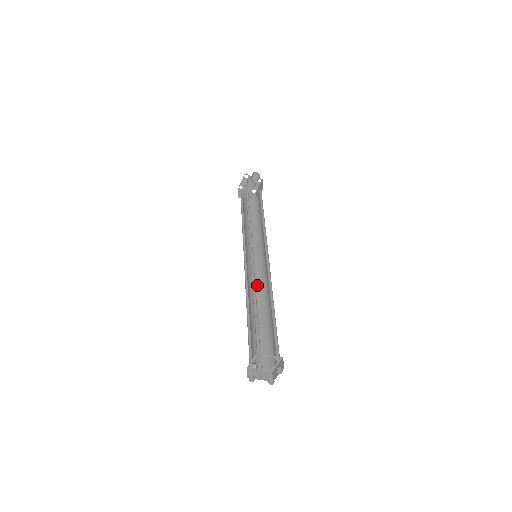
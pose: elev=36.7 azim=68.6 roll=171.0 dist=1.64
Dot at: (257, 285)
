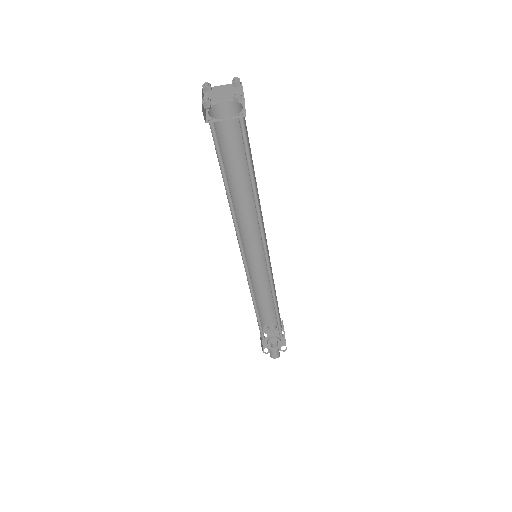
Dot at: occluded
